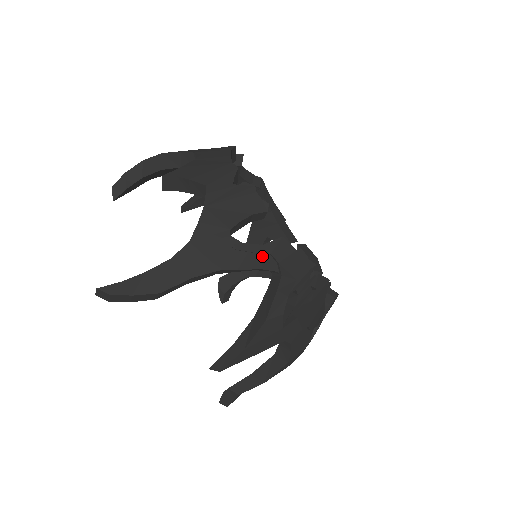
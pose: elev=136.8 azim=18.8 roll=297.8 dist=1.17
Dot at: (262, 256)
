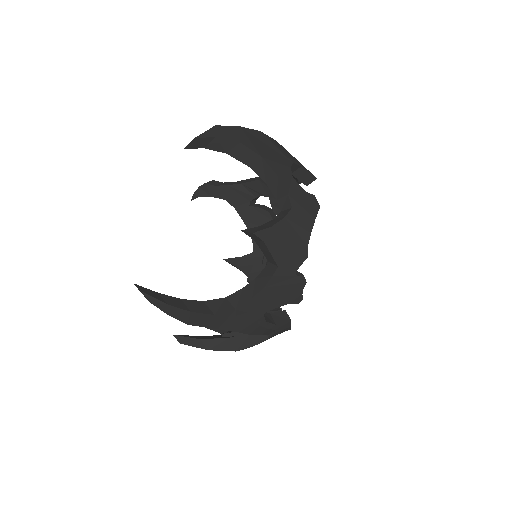
Dot at: (269, 329)
